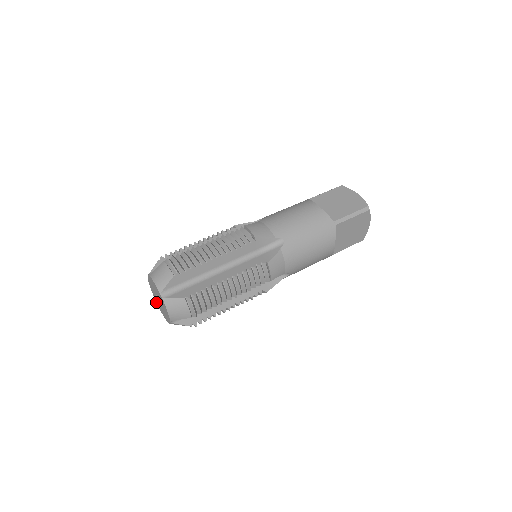
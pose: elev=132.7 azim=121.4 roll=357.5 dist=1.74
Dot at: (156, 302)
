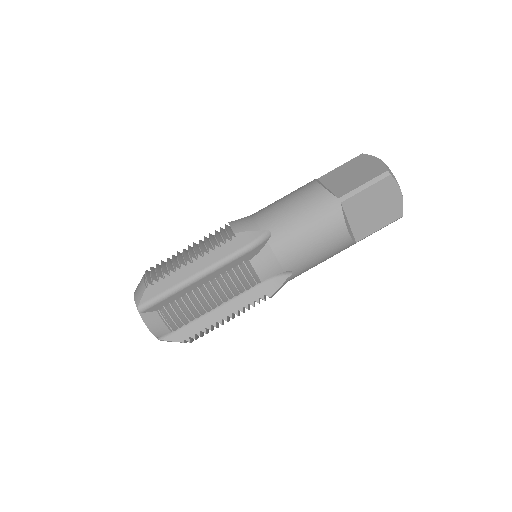
Dot at: occluded
